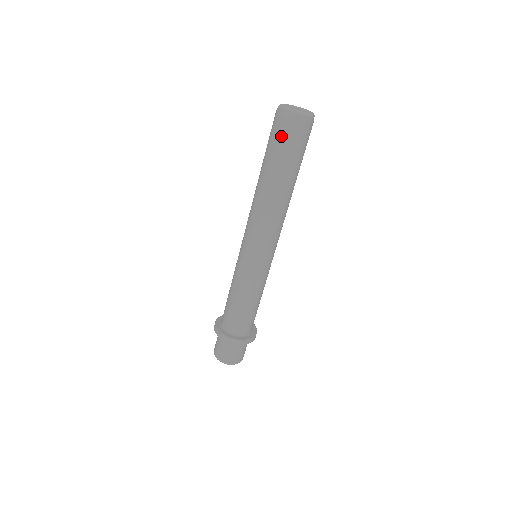
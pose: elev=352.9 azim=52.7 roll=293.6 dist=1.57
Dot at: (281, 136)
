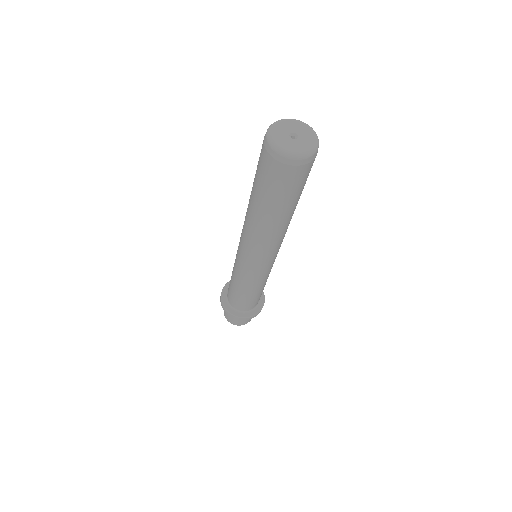
Dot at: (292, 183)
